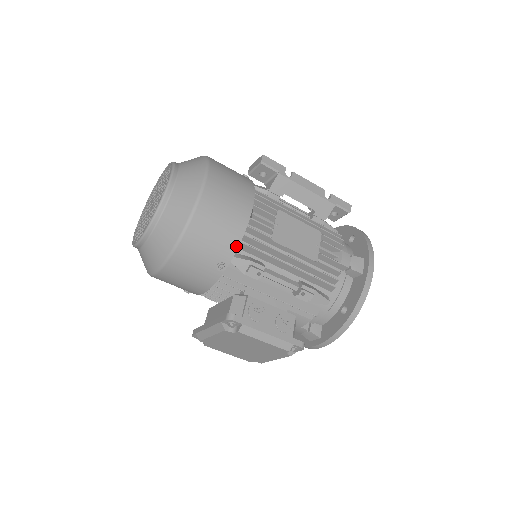
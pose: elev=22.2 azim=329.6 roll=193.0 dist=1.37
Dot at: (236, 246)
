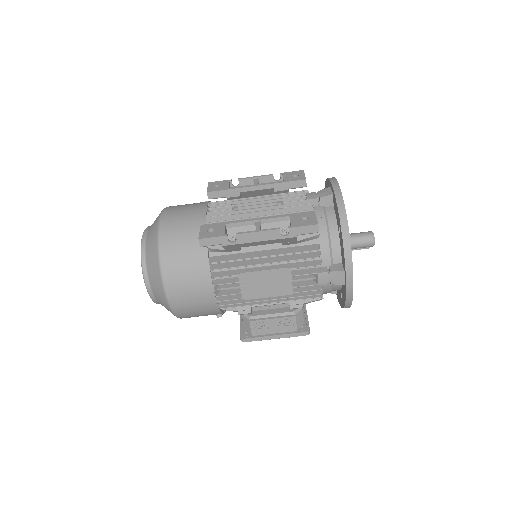
Dot at: (219, 312)
